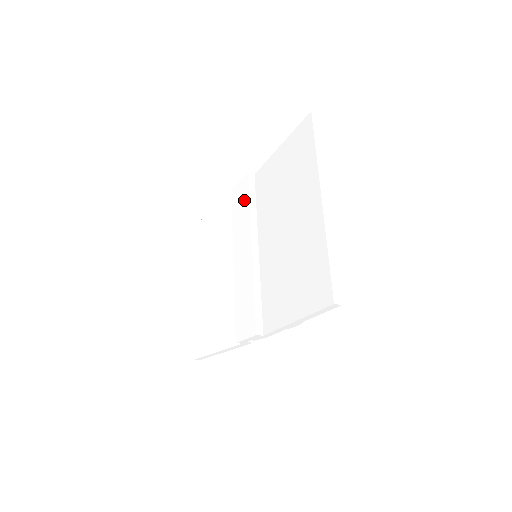
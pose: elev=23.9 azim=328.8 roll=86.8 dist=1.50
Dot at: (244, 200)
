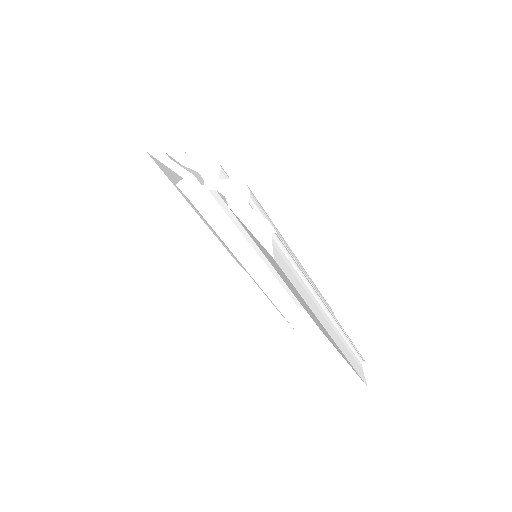
Dot at: occluded
